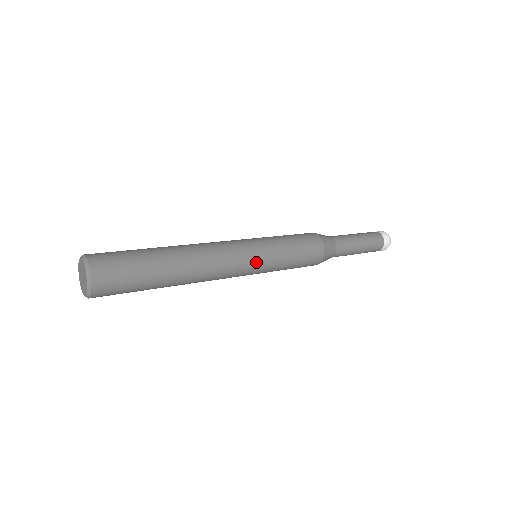
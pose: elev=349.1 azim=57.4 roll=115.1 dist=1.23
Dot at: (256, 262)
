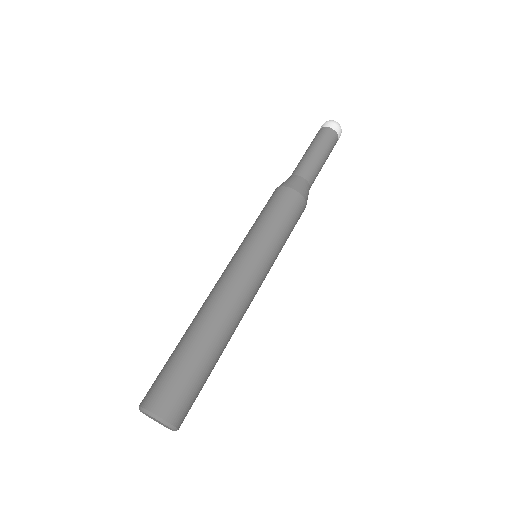
Dot at: occluded
